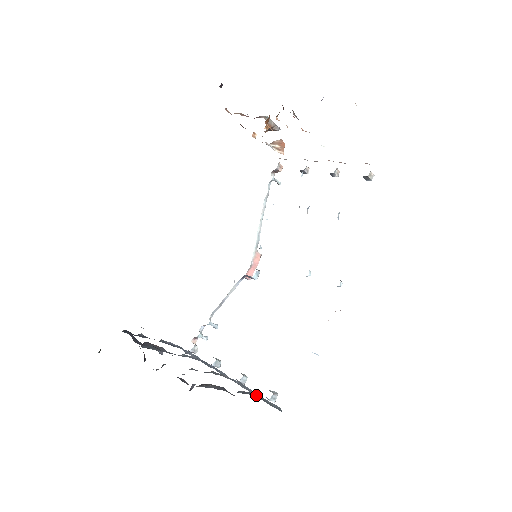
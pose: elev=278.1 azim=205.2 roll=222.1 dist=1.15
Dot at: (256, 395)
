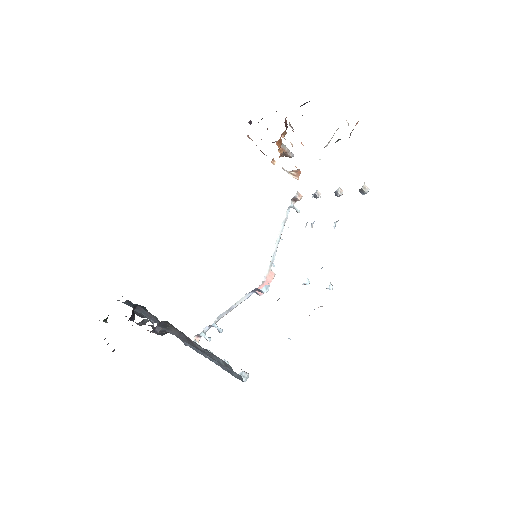
Dot at: (222, 361)
